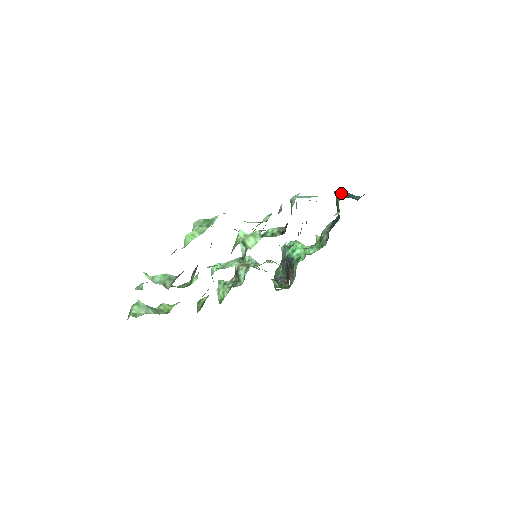
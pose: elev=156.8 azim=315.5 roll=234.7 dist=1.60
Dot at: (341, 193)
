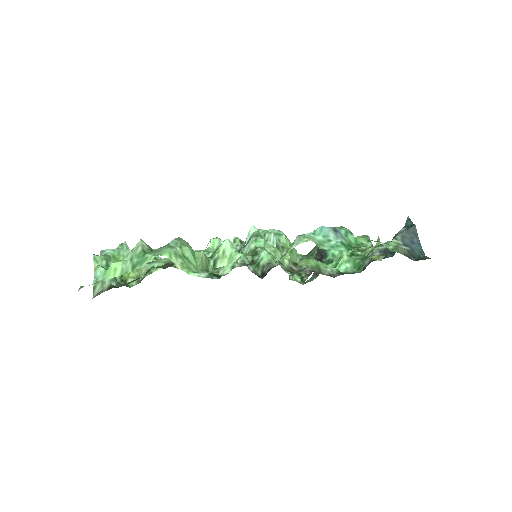
Dot at: (406, 232)
